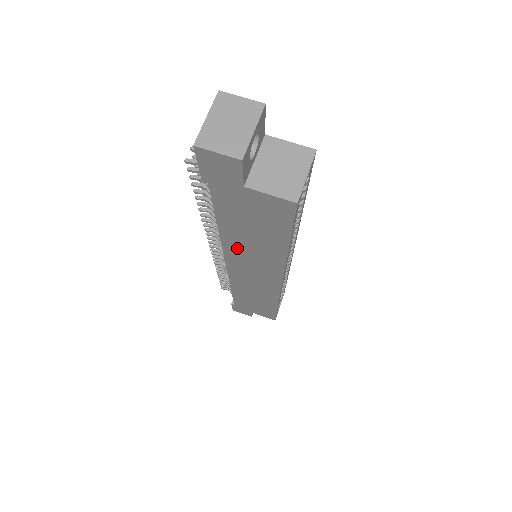
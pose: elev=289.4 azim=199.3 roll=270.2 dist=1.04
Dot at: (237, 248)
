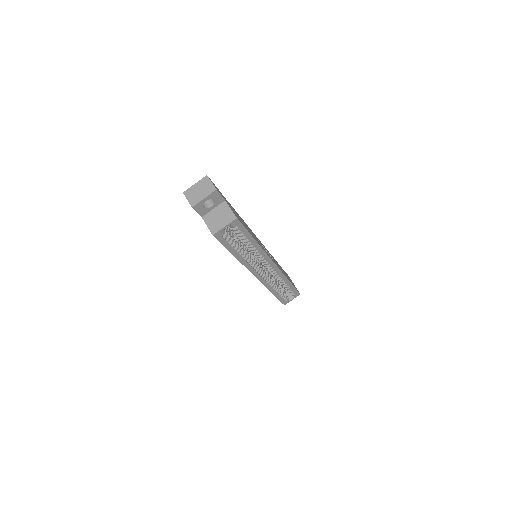
Dot at: occluded
